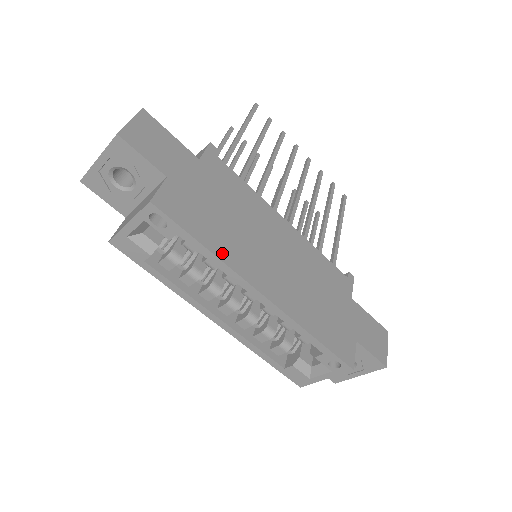
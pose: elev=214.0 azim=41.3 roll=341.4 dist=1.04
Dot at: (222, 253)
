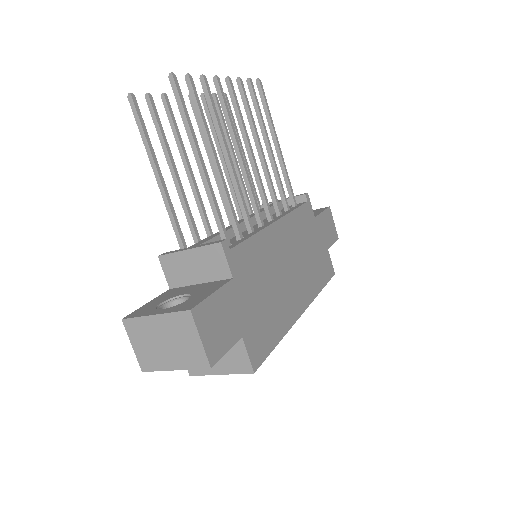
Dot at: (284, 328)
